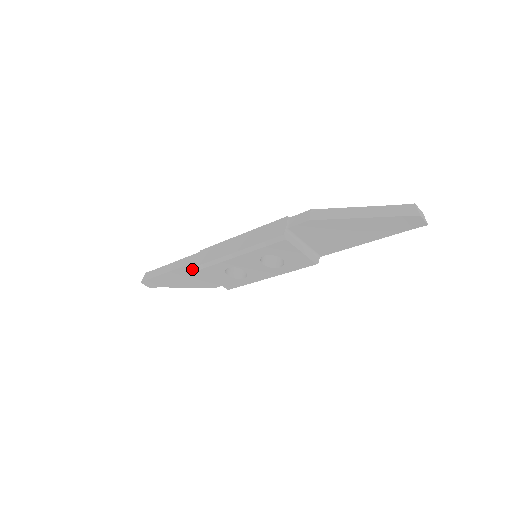
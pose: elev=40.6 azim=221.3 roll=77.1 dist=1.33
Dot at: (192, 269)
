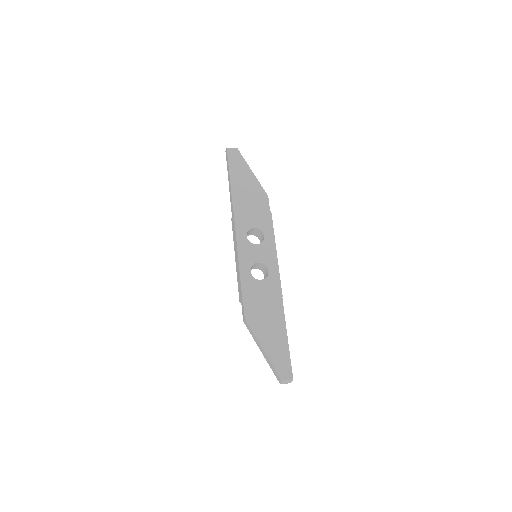
Dot at: occluded
